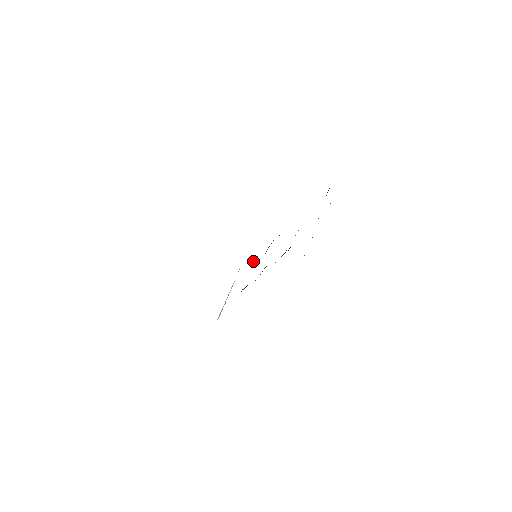
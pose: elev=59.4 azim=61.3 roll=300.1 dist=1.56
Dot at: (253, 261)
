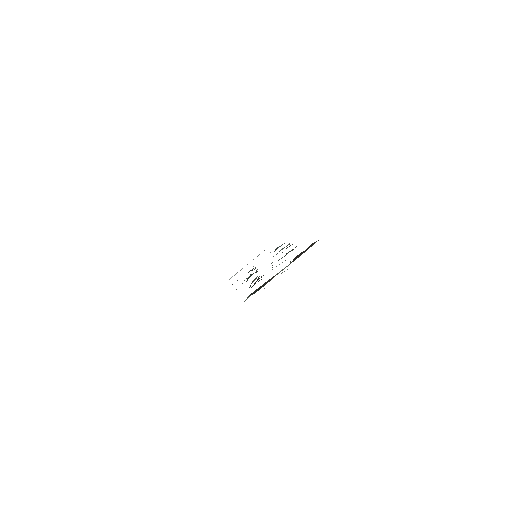
Dot at: occluded
